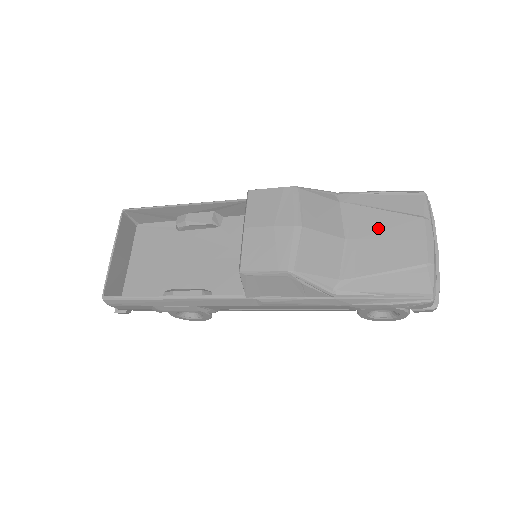
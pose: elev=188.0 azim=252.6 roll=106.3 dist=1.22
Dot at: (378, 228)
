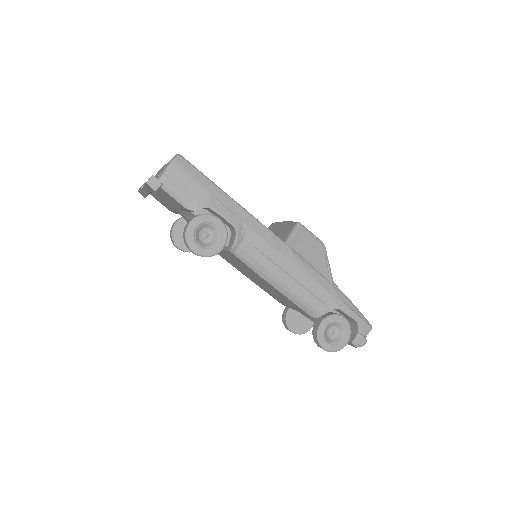
Dot at: occluded
